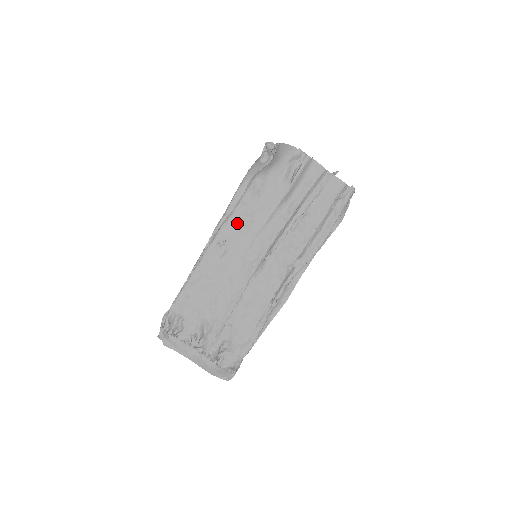
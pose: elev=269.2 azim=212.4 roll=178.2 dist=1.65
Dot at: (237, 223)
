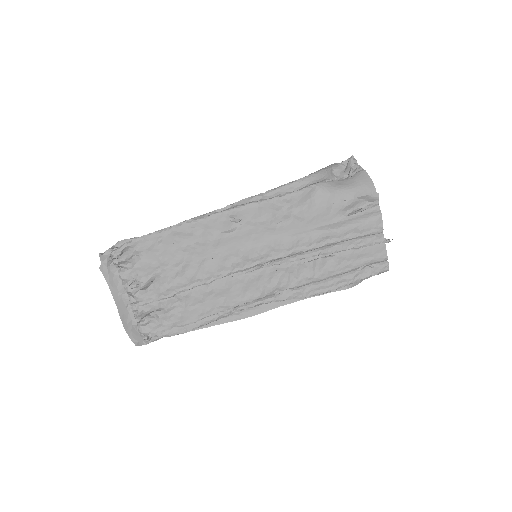
Dot at: (266, 213)
